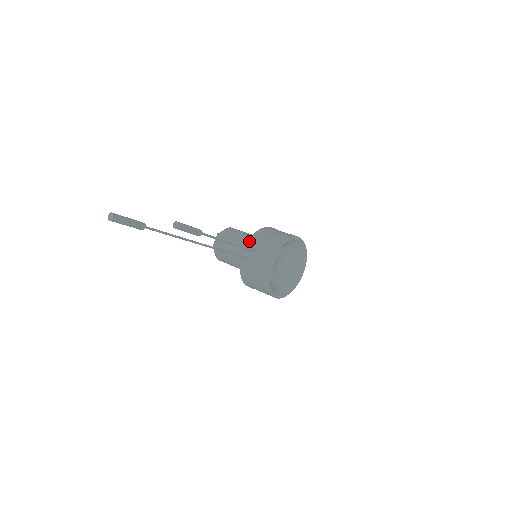
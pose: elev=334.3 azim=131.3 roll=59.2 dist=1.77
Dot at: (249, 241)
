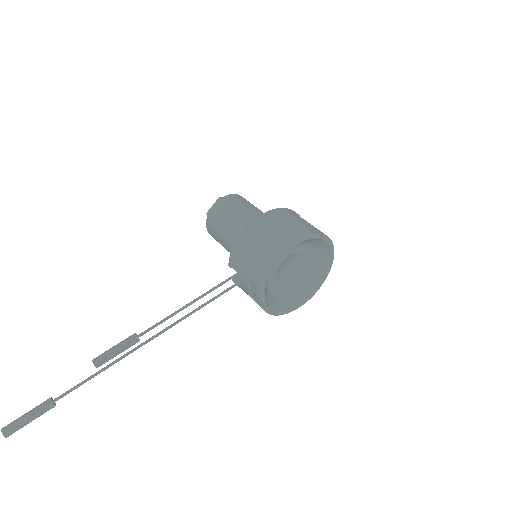
Dot at: (230, 261)
